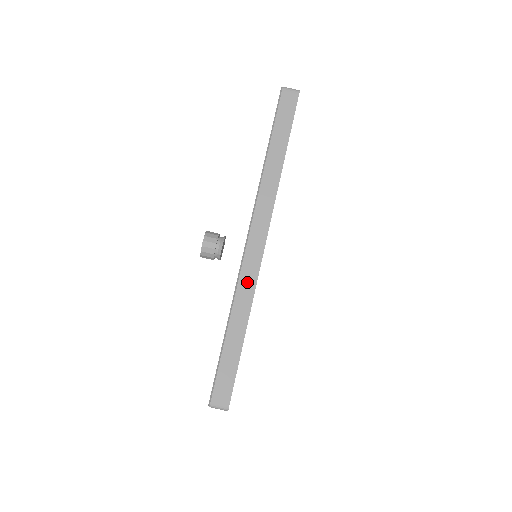
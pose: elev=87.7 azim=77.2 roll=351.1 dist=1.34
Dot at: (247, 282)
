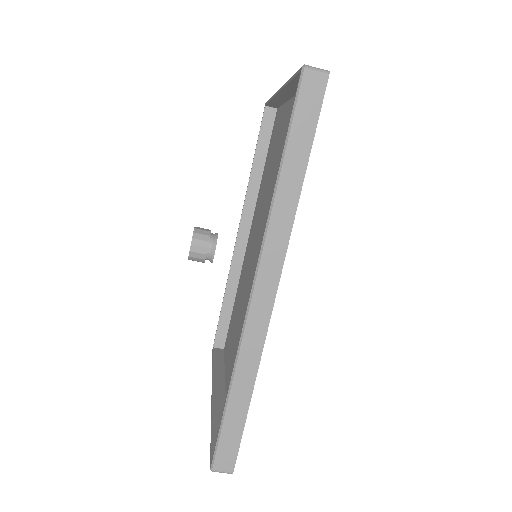
Dot at: (253, 340)
